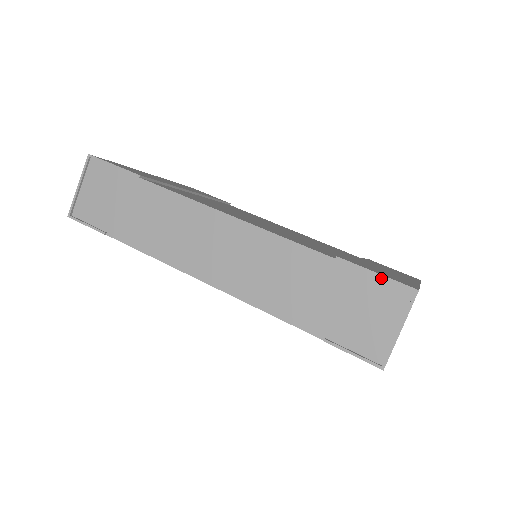
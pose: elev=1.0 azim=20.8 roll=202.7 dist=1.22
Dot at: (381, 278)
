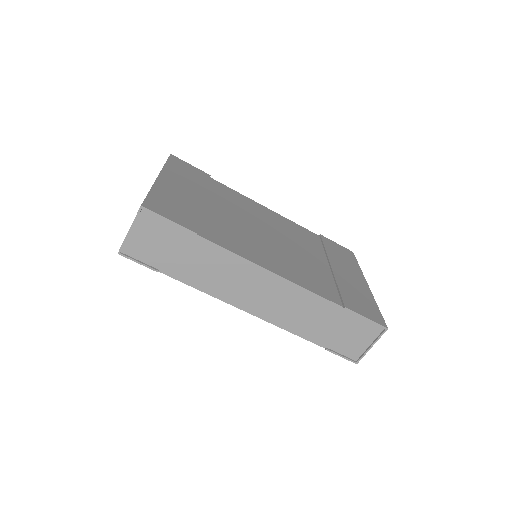
Dot at: (368, 320)
